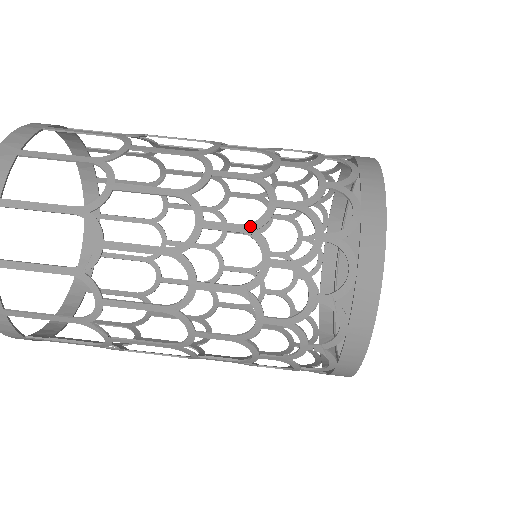
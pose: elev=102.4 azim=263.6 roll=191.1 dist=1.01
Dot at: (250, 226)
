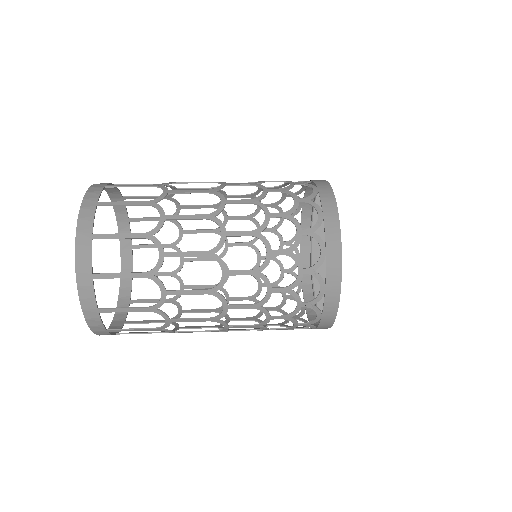
Dot at: (256, 231)
